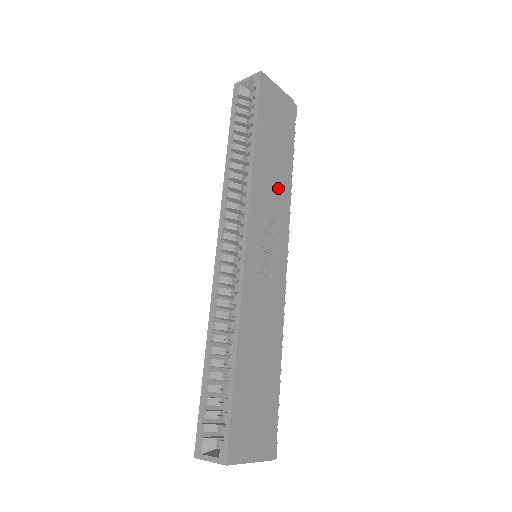
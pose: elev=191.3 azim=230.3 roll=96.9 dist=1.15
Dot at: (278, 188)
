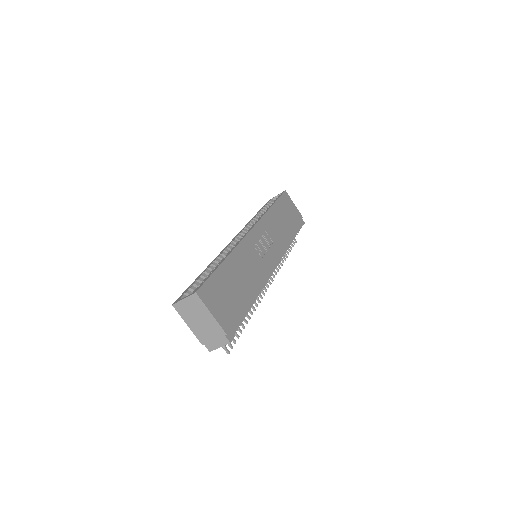
Dot at: (281, 234)
